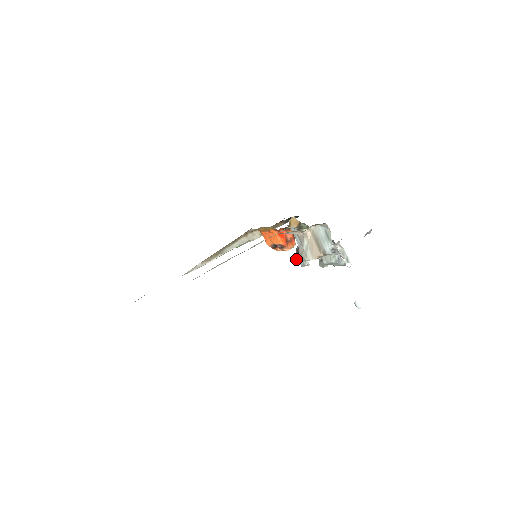
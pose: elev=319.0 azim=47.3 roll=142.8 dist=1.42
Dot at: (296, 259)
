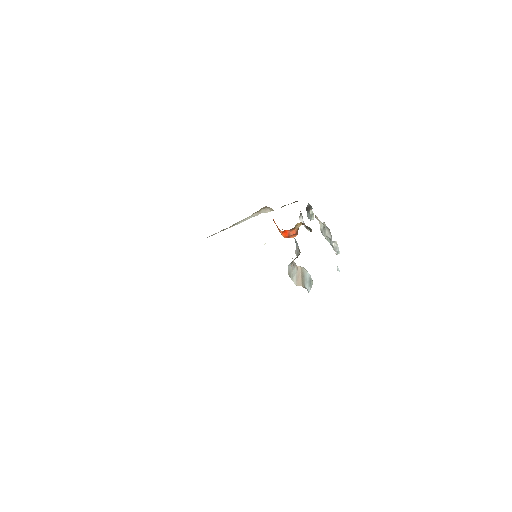
Dot at: (288, 266)
